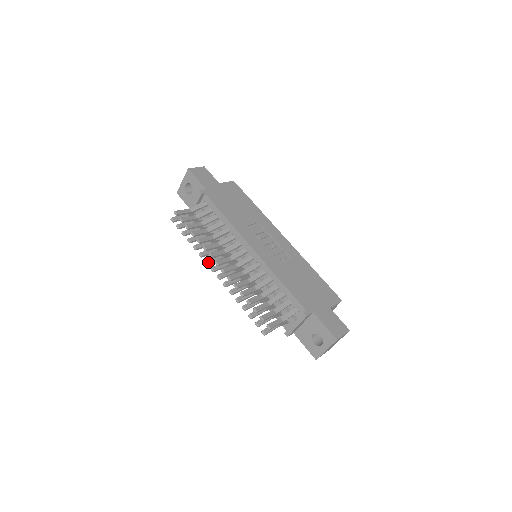
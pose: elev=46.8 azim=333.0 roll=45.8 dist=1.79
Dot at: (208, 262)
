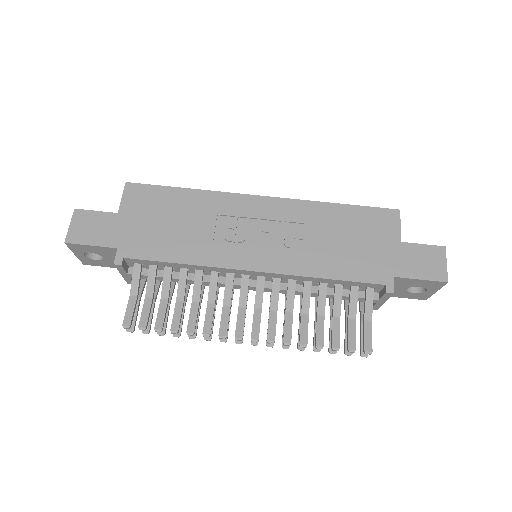
Dot at: (224, 339)
